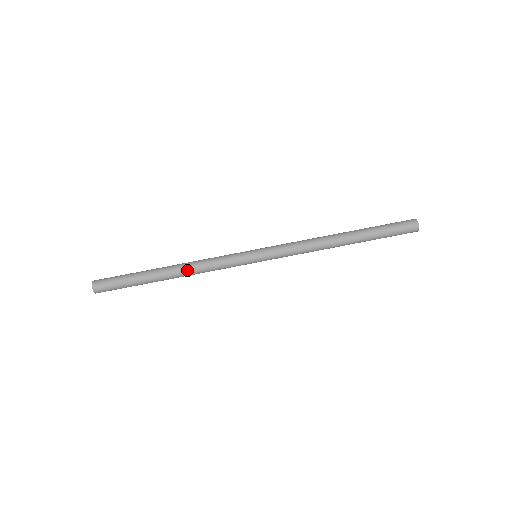
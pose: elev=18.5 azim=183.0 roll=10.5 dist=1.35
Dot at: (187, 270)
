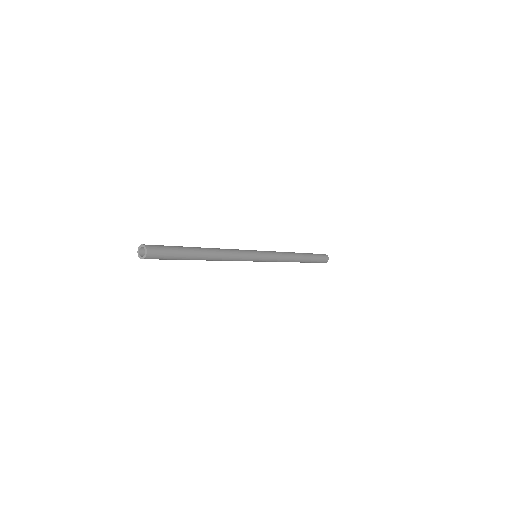
Dot at: (220, 254)
